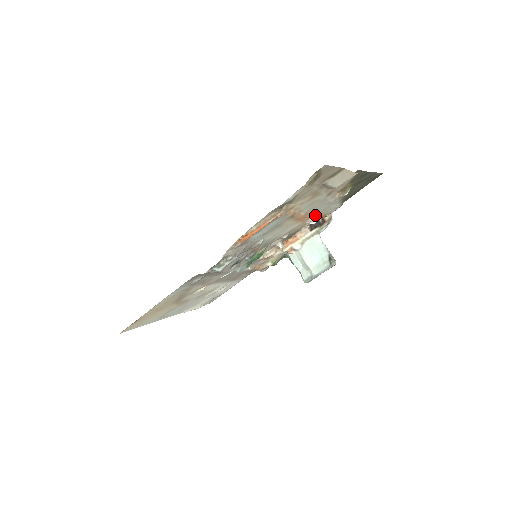
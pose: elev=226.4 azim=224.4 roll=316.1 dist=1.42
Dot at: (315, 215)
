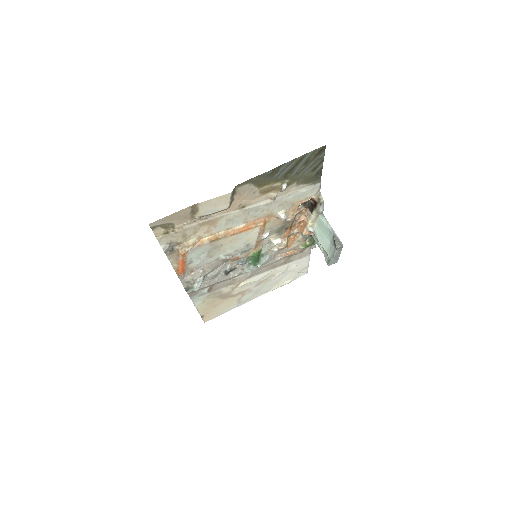
Dot at: (277, 212)
